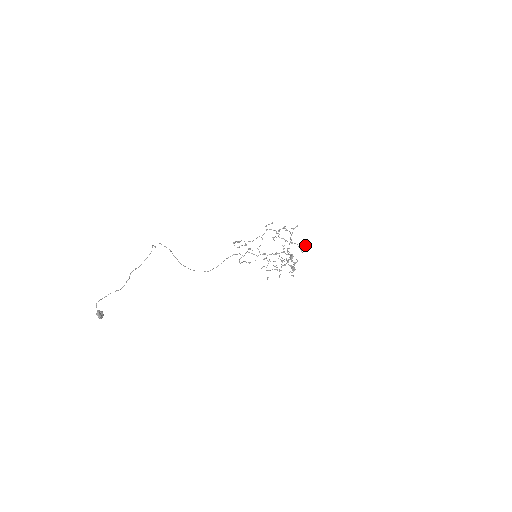
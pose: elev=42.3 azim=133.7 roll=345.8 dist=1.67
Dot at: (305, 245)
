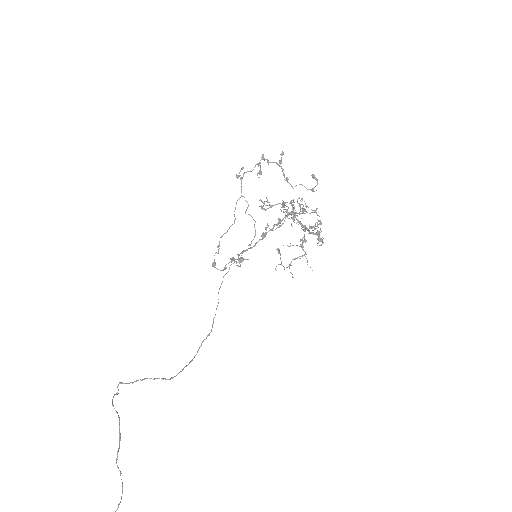
Dot at: (313, 178)
